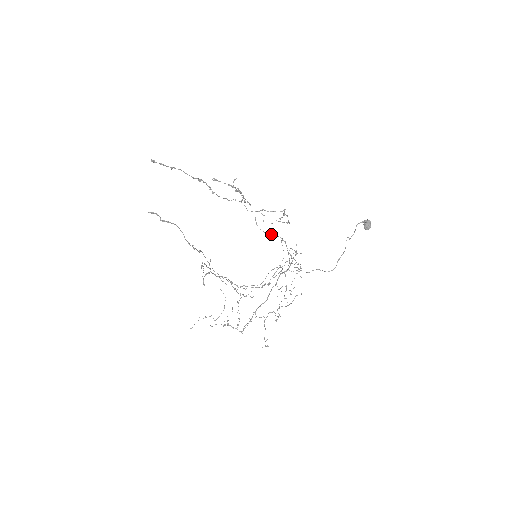
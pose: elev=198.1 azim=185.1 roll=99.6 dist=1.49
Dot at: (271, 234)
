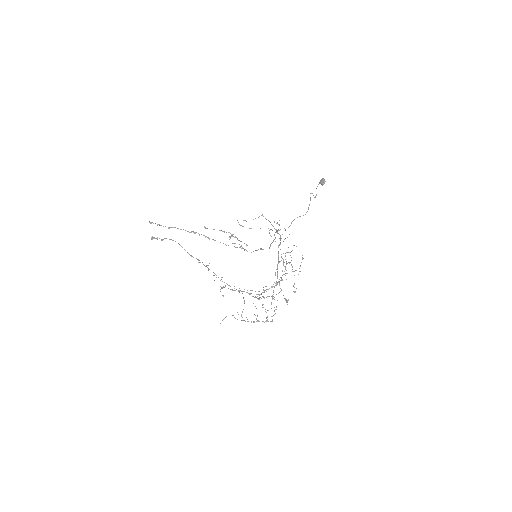
Dot at: occluded
